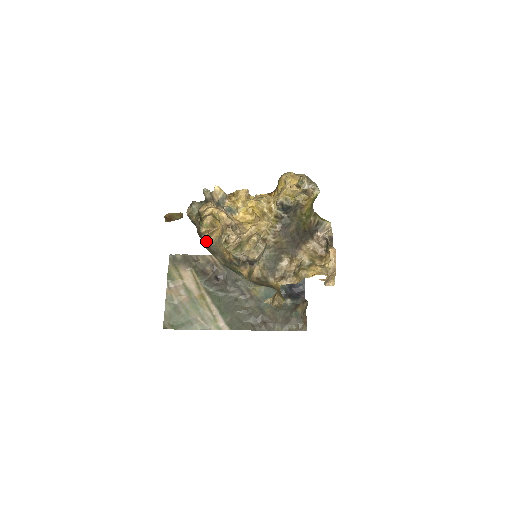
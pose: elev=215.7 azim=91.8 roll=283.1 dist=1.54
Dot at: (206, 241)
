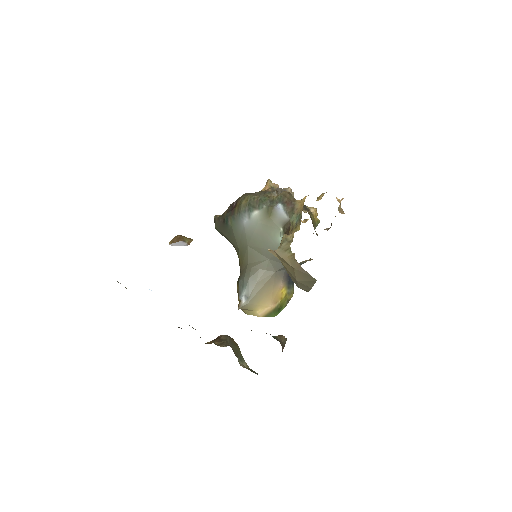
Dot at: occluded
